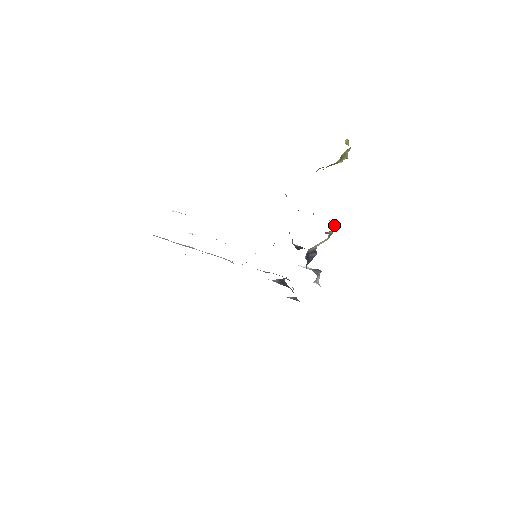
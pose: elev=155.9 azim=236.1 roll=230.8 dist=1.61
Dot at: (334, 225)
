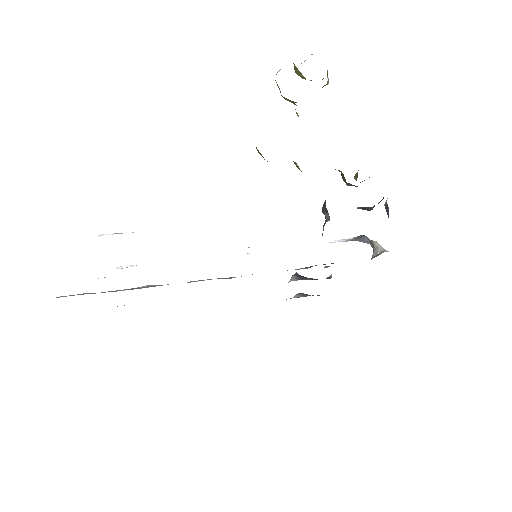
Dot at: occluded
